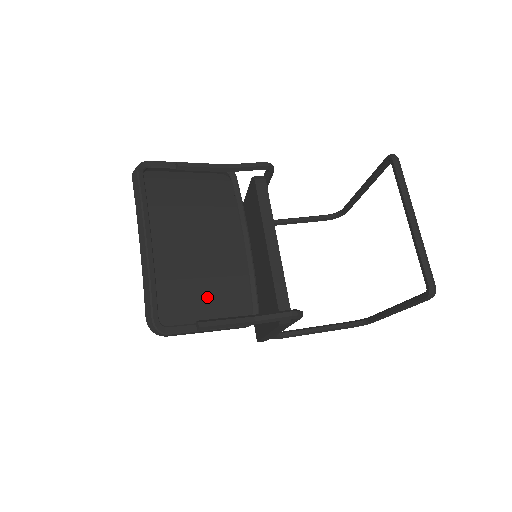
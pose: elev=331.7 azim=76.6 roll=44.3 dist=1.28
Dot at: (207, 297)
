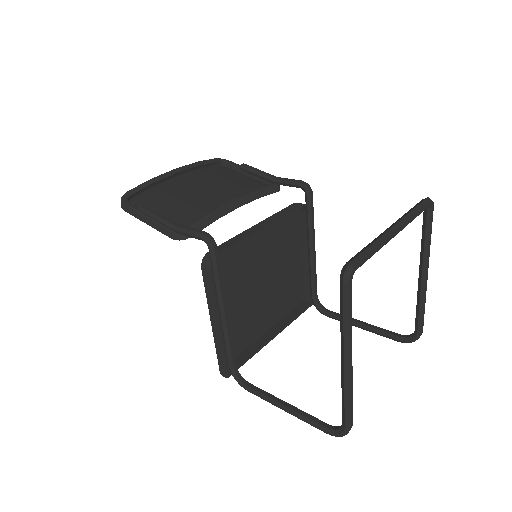
Dot at: (171, 209)
